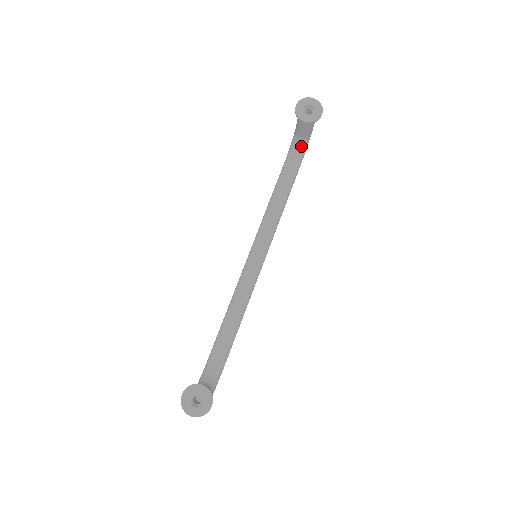
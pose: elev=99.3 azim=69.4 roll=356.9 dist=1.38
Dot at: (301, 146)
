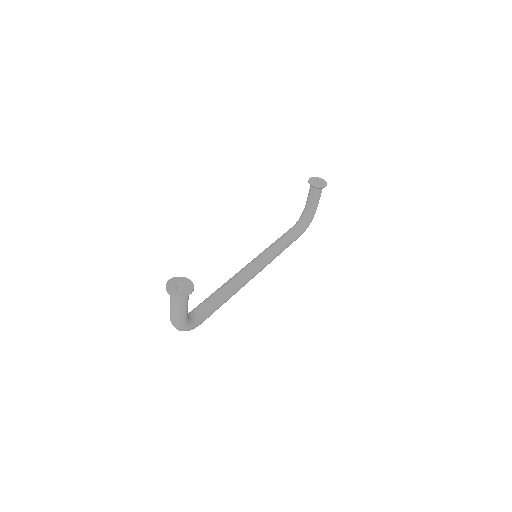
Dot at: (307, 216)
